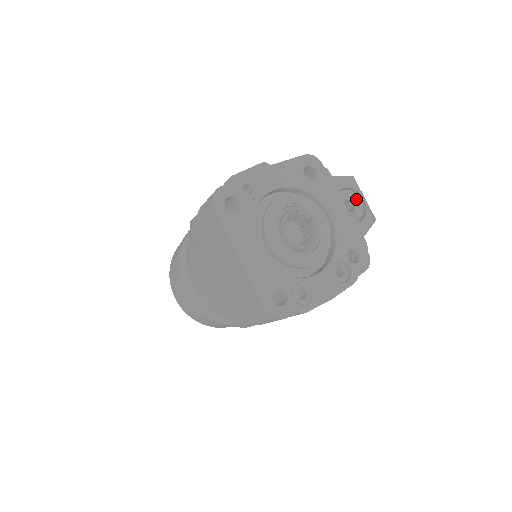
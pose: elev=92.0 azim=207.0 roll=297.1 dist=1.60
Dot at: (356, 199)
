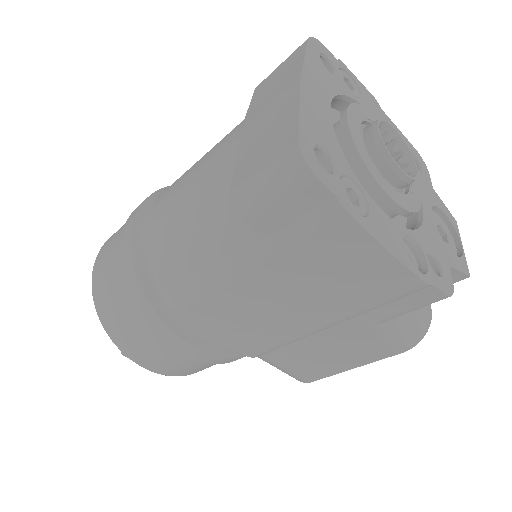
Dot at: (451, 239)
